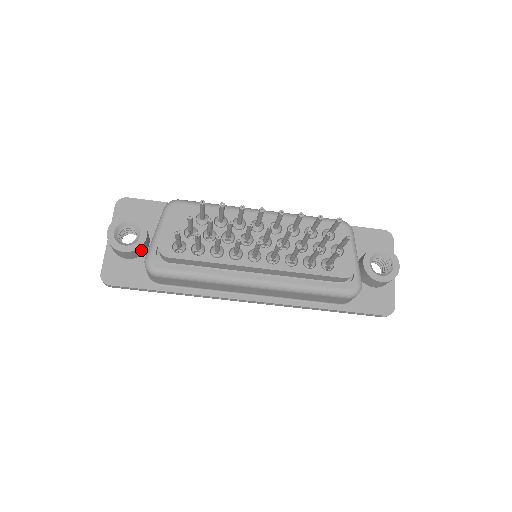
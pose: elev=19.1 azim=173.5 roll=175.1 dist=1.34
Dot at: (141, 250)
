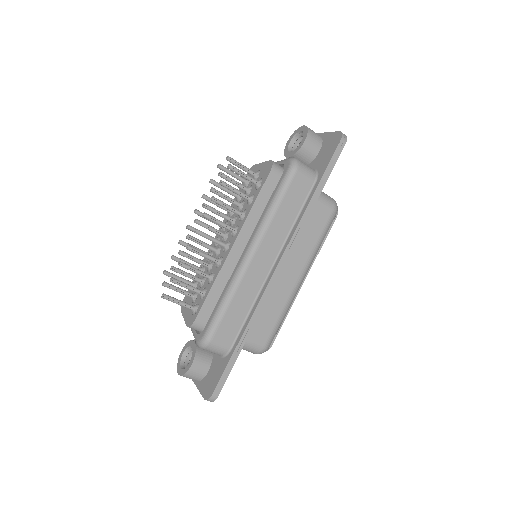
Dot at: (203, 353)
